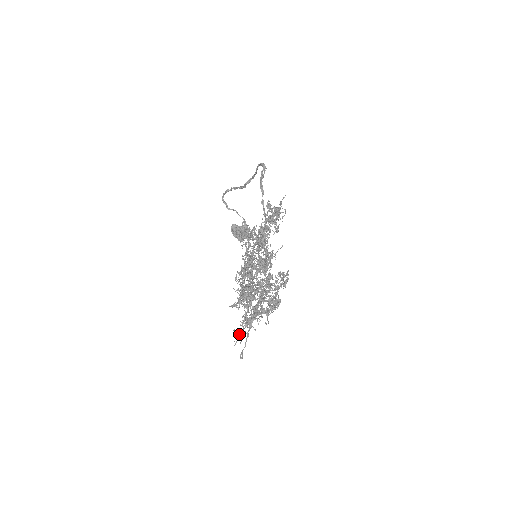
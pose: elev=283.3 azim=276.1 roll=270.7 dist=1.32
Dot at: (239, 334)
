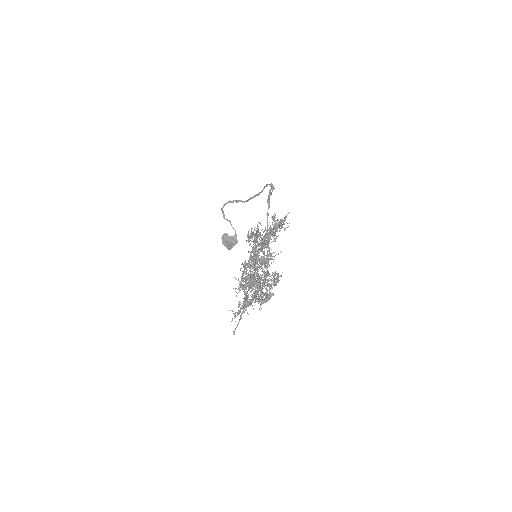
Dot at: (235, 314)
